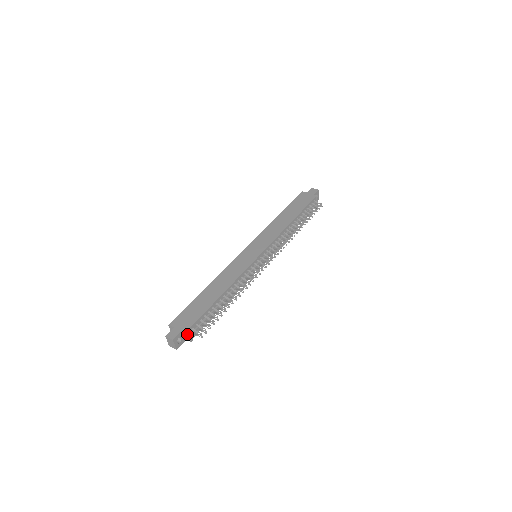
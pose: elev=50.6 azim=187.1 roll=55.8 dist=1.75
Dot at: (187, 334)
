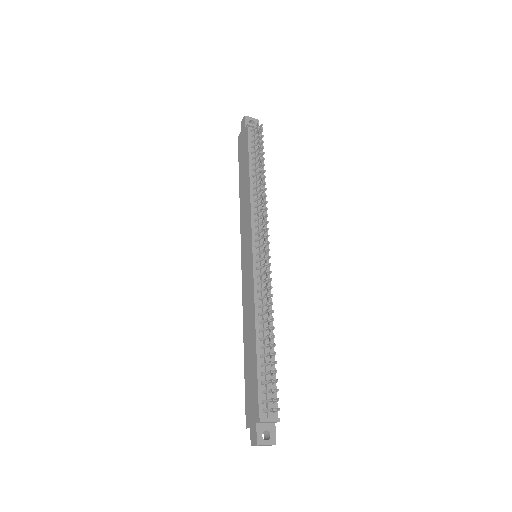
Dot at: (264, 422)
